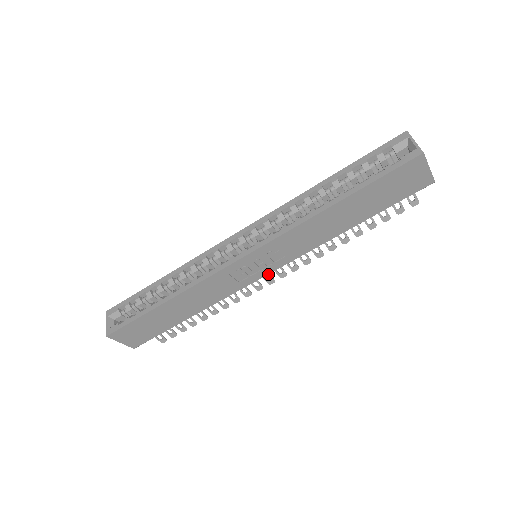
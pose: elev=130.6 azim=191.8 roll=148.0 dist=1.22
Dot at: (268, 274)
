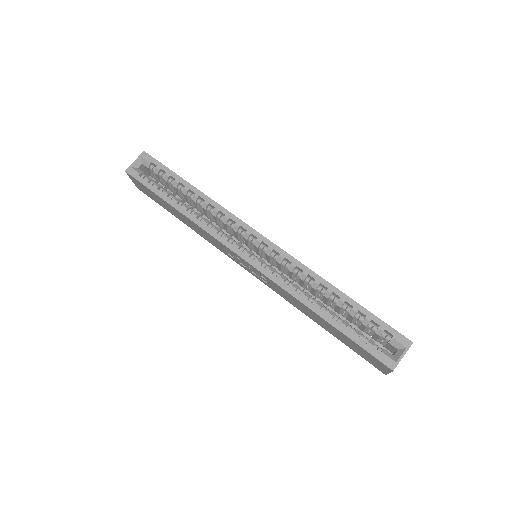
Dot at: occluded
